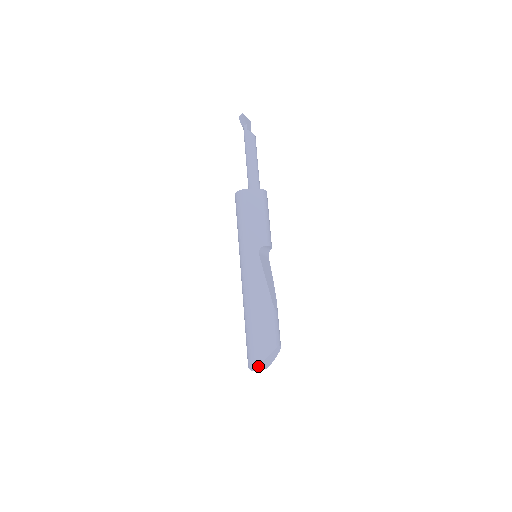
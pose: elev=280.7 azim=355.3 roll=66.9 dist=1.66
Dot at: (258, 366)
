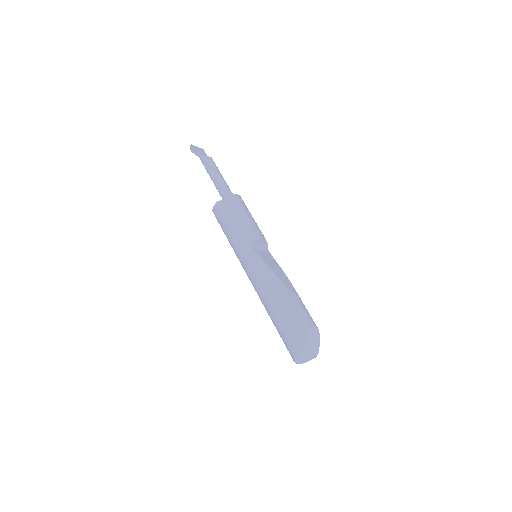
Dot at: (300, 354)
